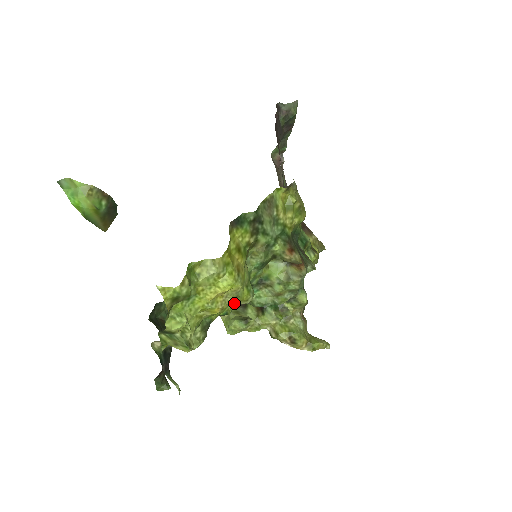
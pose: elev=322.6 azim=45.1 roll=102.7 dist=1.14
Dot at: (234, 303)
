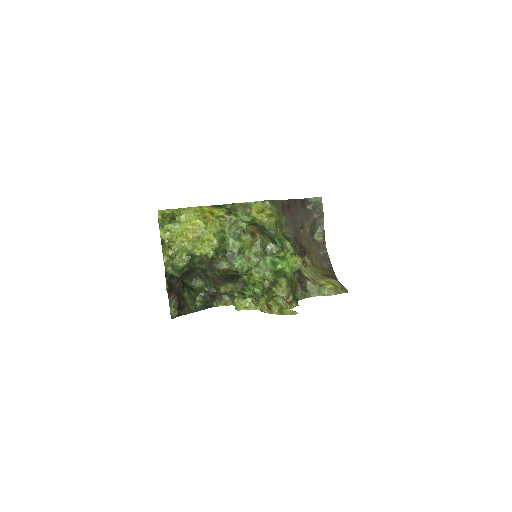
Dot at: (208, 244)
